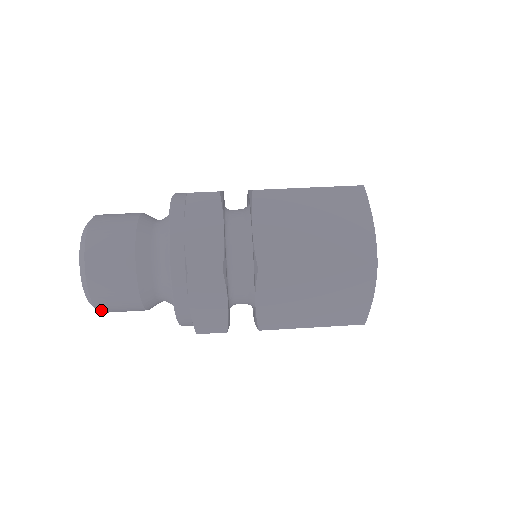
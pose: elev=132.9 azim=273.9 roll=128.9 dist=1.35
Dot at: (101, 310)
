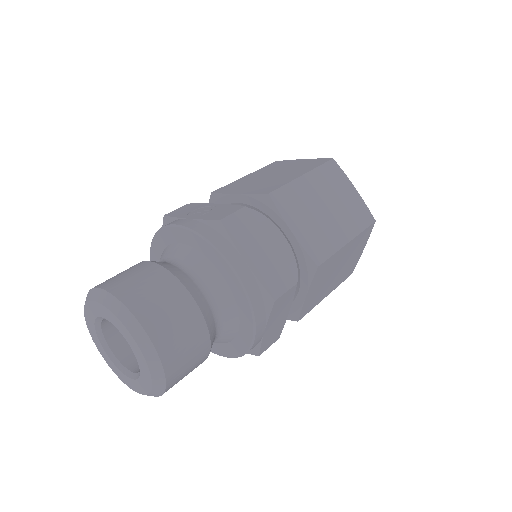
Dot at: occluded
